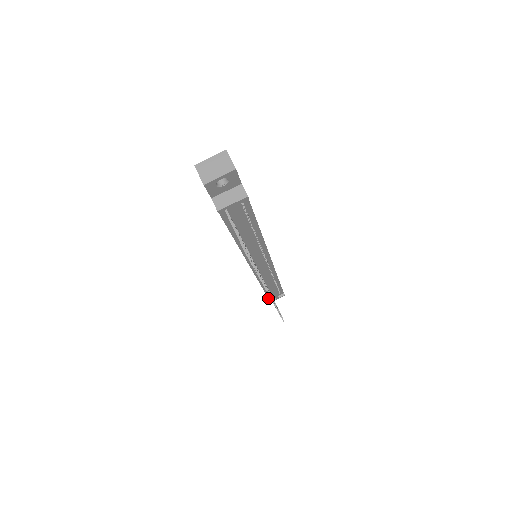
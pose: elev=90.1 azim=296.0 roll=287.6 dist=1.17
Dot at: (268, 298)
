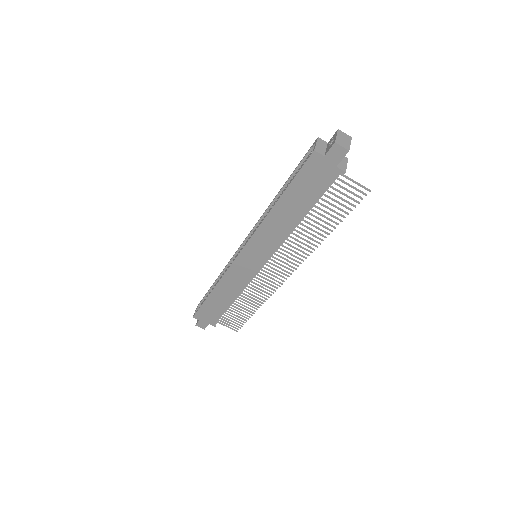
Dot at: occluded
